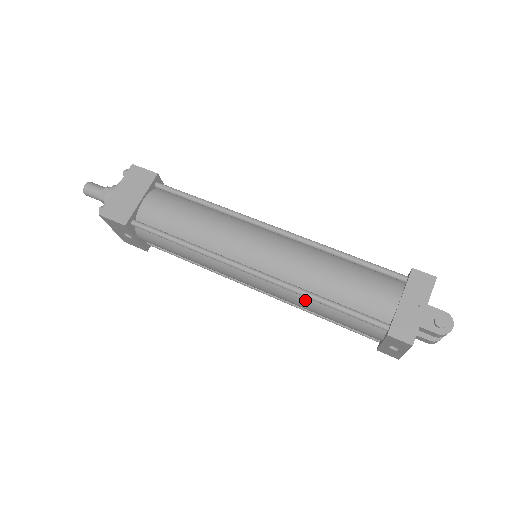
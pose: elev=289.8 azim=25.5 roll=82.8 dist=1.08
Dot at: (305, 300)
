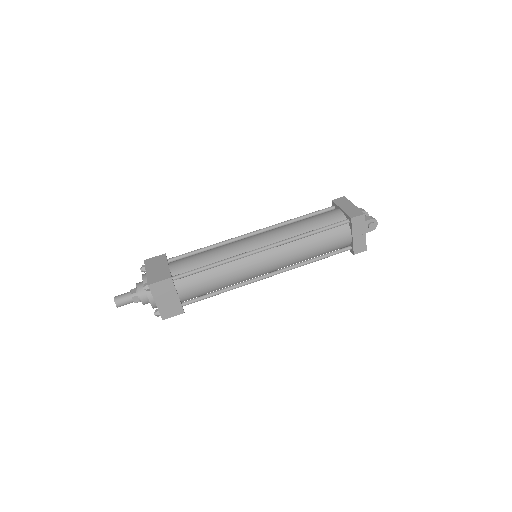
Dot at: occluded
